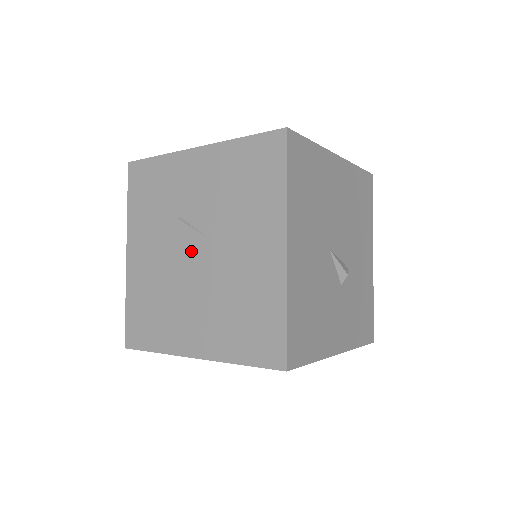
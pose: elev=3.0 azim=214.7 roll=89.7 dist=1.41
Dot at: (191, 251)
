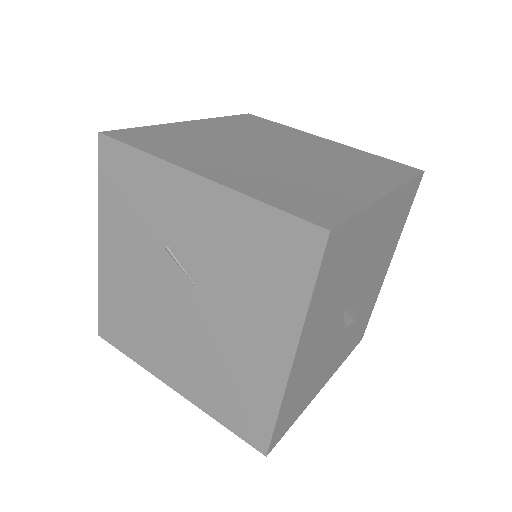
Dot at: (178, 293)
